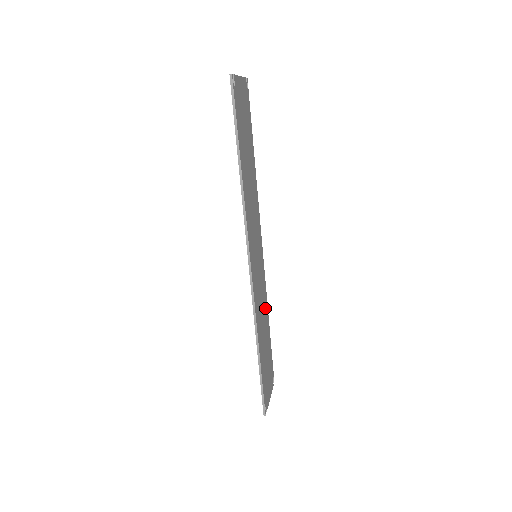
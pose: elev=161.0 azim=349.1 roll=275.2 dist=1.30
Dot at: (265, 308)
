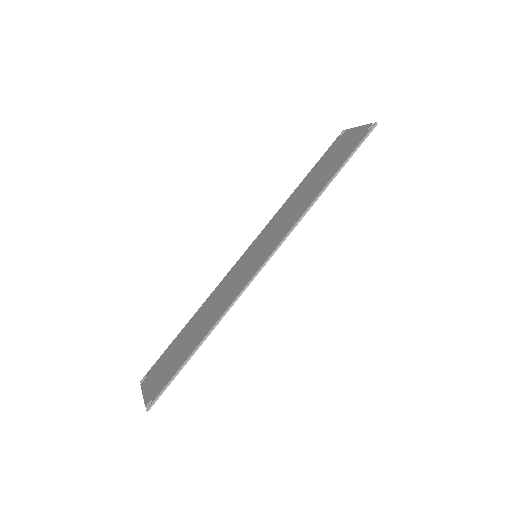
Dot at: (209, 305)
